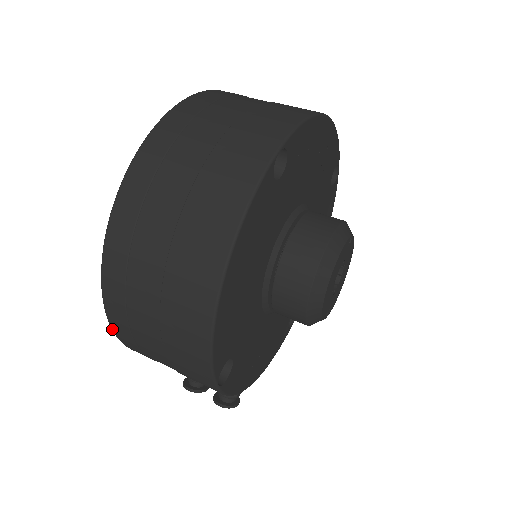
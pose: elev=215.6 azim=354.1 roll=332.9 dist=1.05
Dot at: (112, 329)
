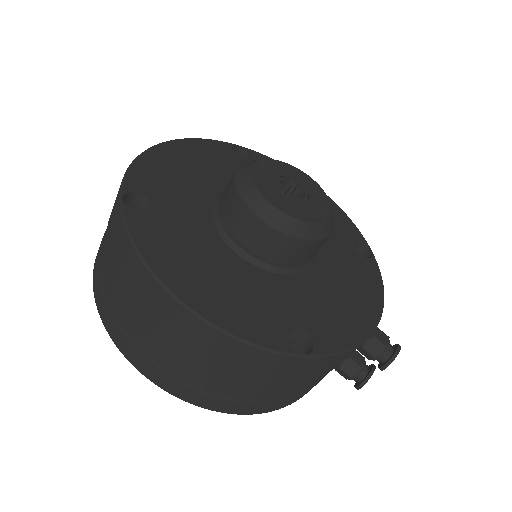
Dot at: occluded
